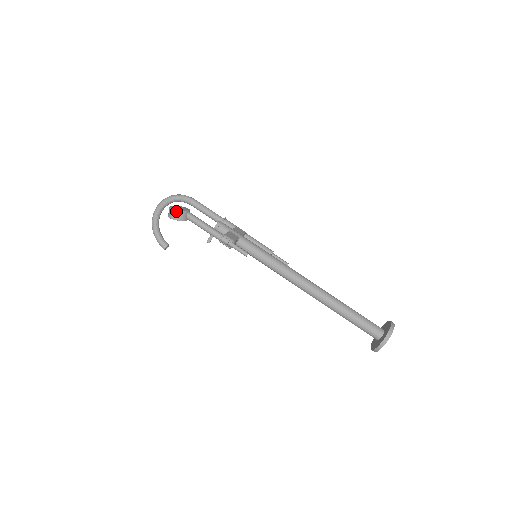
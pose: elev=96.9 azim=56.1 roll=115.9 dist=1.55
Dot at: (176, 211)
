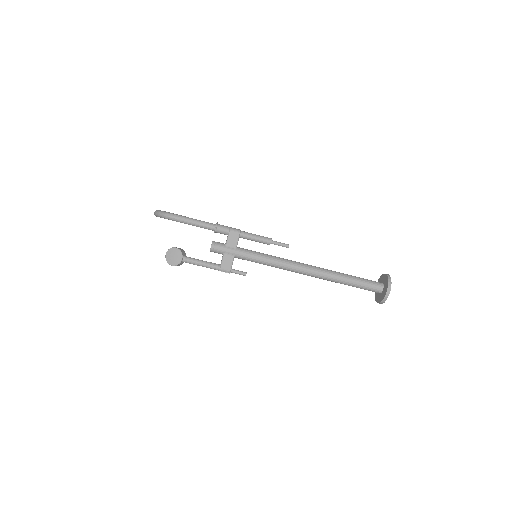
Dot at: occluded
